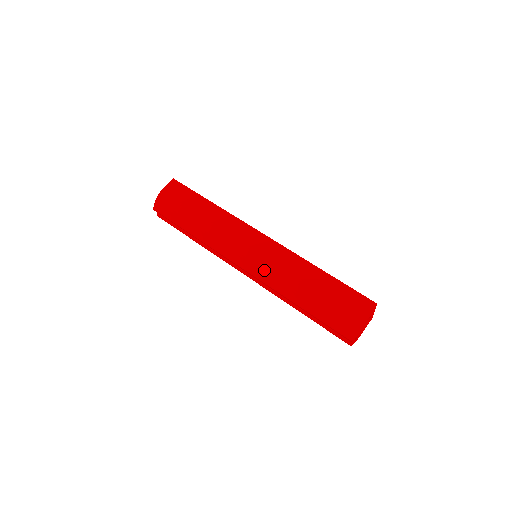
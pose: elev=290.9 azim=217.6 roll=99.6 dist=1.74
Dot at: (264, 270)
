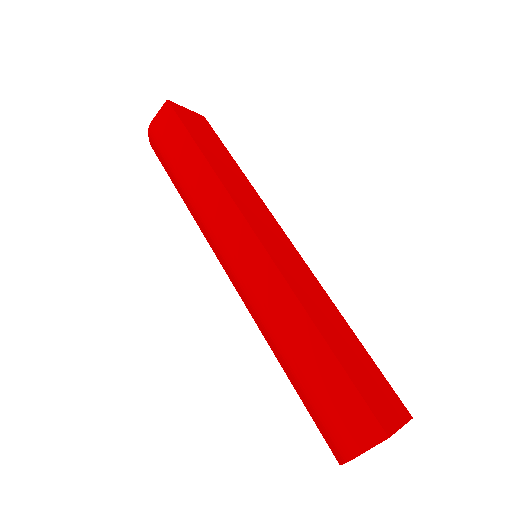
Dot at: (245, 296)
